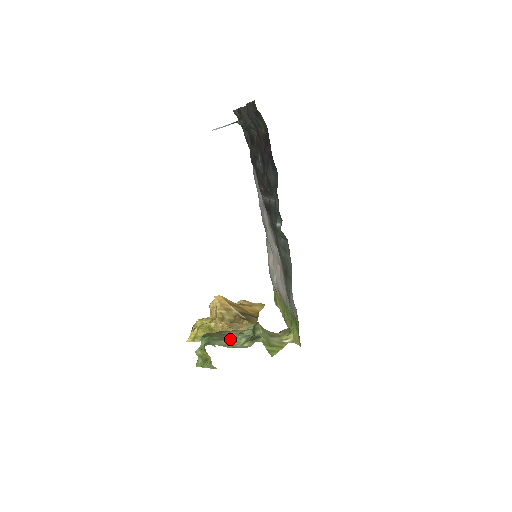
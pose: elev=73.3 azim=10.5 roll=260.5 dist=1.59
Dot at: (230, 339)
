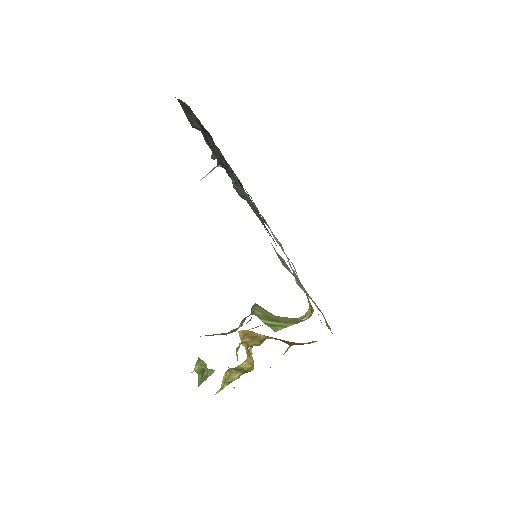
Dot at: (224, 333)
